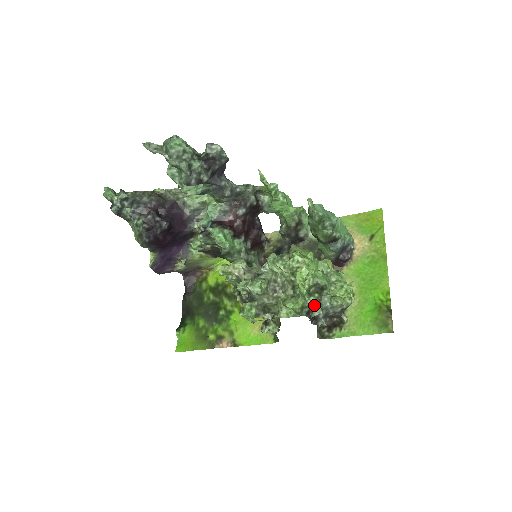
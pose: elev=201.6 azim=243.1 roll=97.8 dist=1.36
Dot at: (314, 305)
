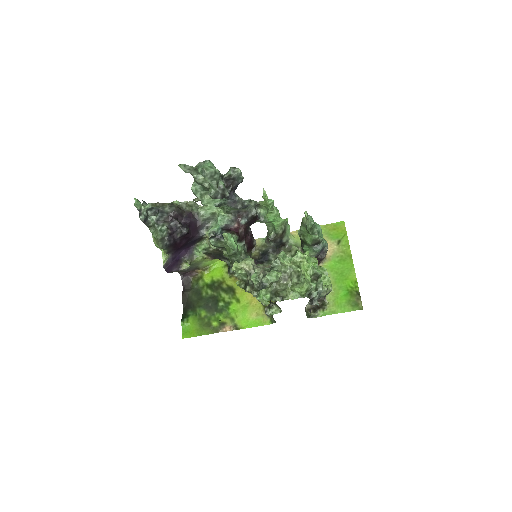
Dot at: (313, 289)
